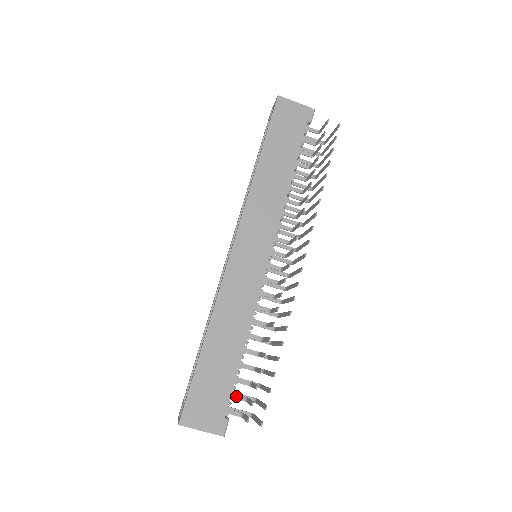
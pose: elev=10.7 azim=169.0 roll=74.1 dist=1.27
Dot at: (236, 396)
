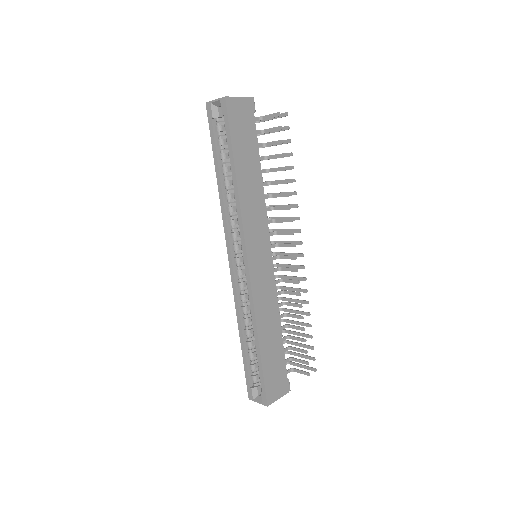
Dot at: occluded
